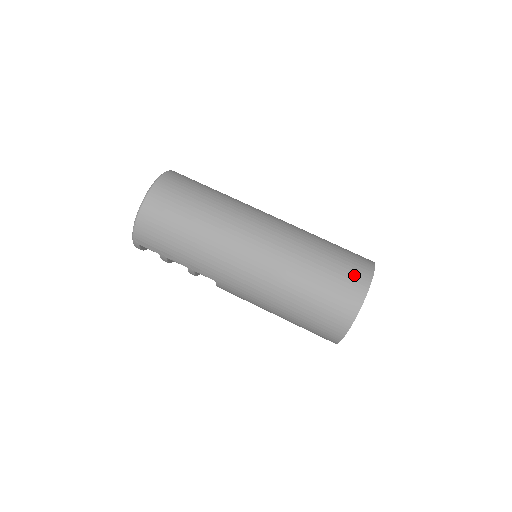
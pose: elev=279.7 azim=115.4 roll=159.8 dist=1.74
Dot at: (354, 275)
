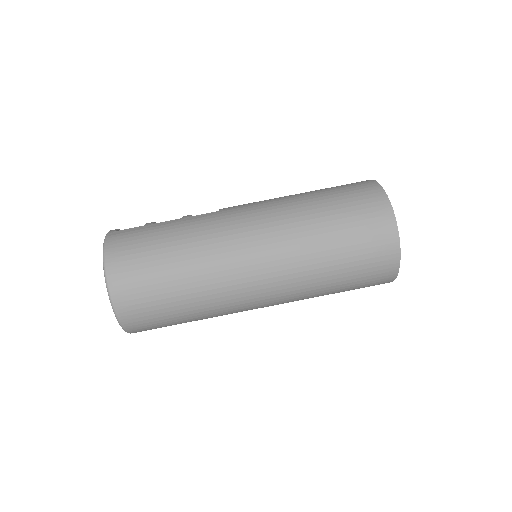
Dot at: (379, 250)
